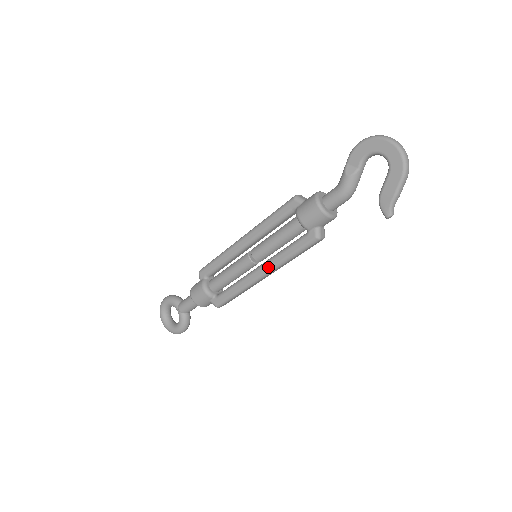
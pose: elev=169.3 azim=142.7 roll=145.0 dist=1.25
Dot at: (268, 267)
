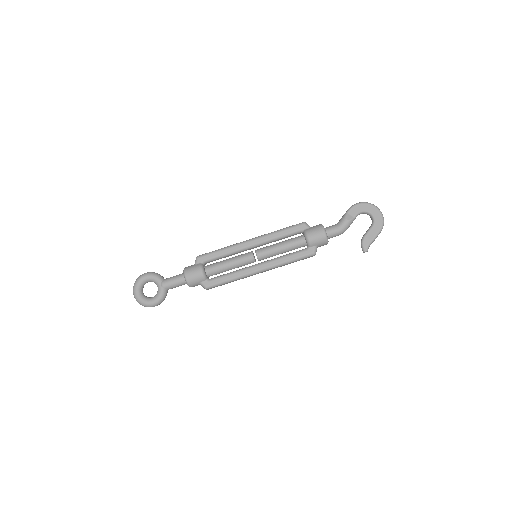
Dot at: (268, 265)
